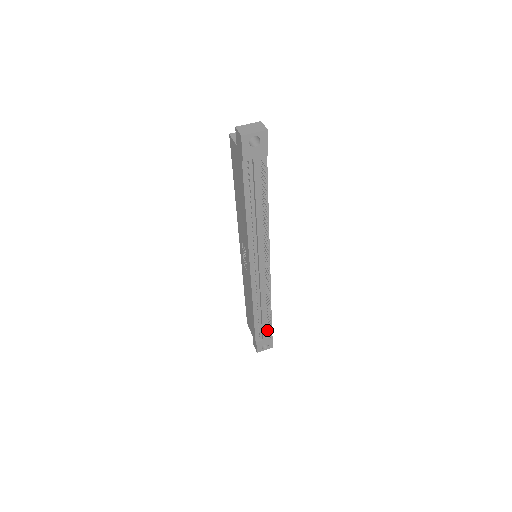
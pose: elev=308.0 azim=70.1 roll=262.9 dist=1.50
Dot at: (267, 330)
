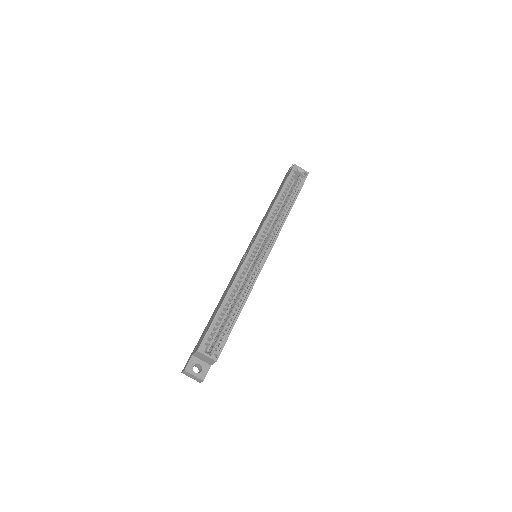
Dot at: occluded
